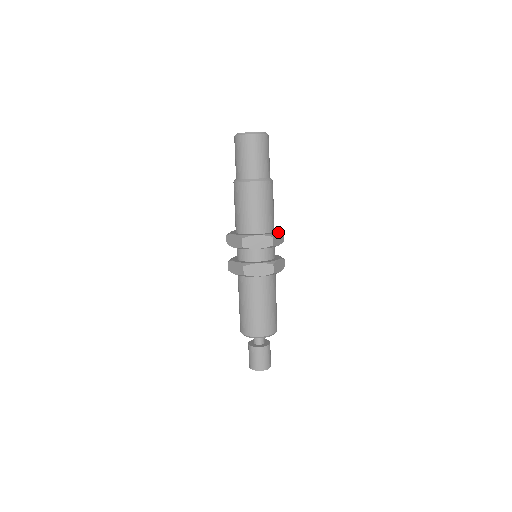
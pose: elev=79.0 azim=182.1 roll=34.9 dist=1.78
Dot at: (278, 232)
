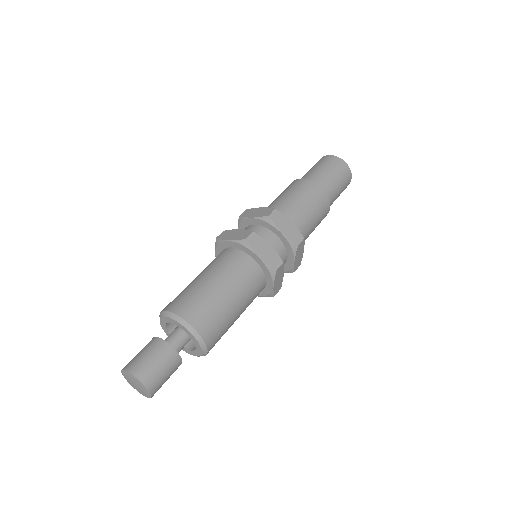
Dot at: occluded
